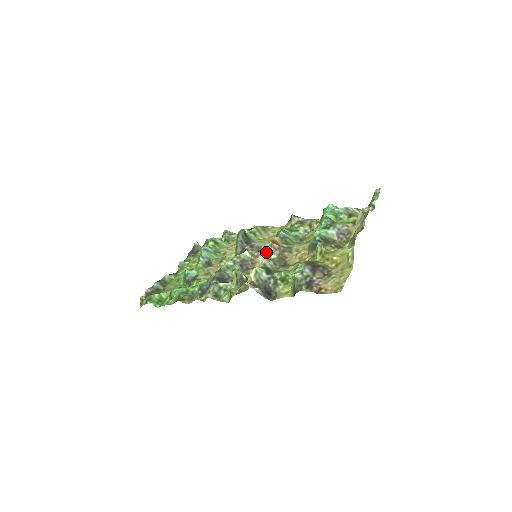
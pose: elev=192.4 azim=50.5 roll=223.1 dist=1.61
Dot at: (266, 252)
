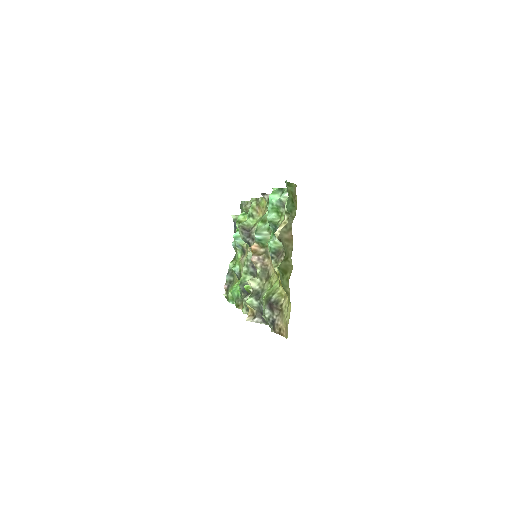
Dot at: occluded
